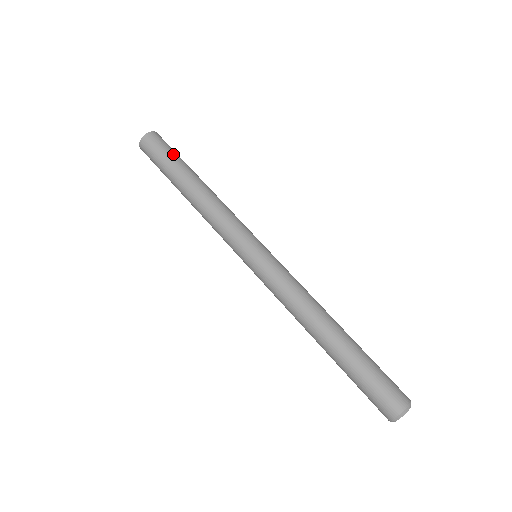
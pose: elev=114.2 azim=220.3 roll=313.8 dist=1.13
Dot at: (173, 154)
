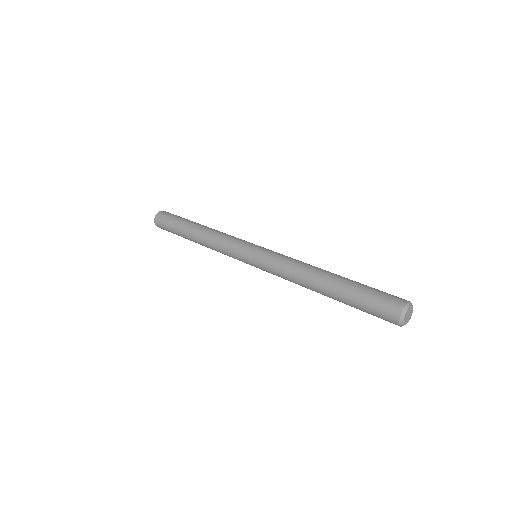
Dot at: (179, 217)
